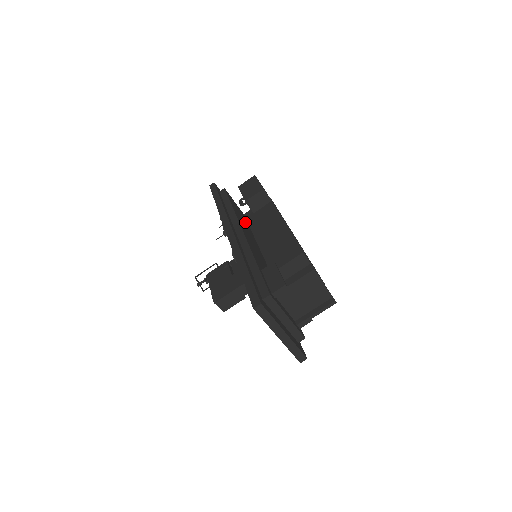
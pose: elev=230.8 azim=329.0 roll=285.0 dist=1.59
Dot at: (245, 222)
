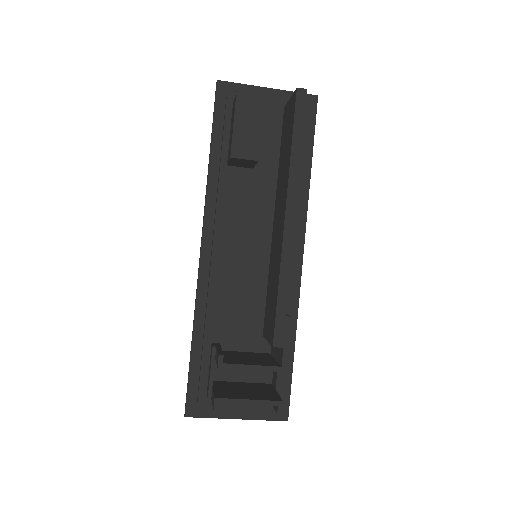
Dot at: (262, 161)
